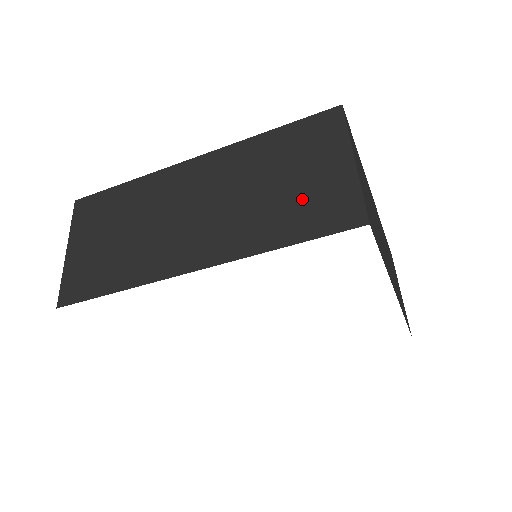
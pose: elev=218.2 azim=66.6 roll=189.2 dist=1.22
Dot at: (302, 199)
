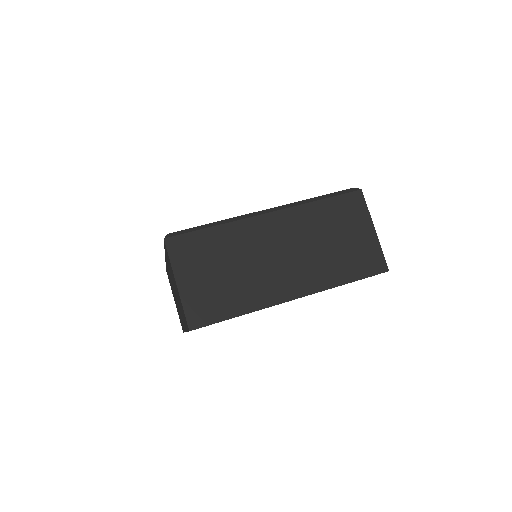
Dot at: (180, 304)
